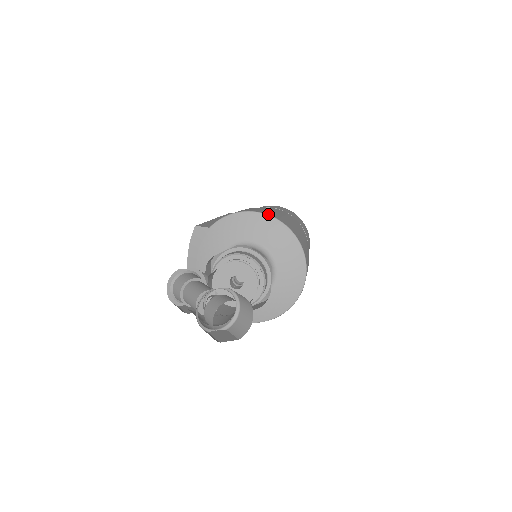
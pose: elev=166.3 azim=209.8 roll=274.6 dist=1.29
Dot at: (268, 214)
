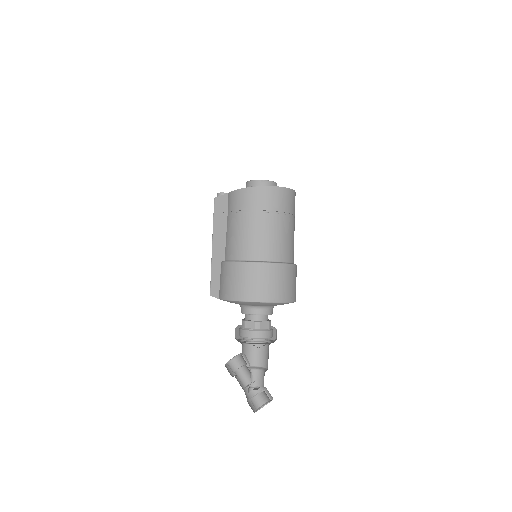
Dot at: (249, 300)
